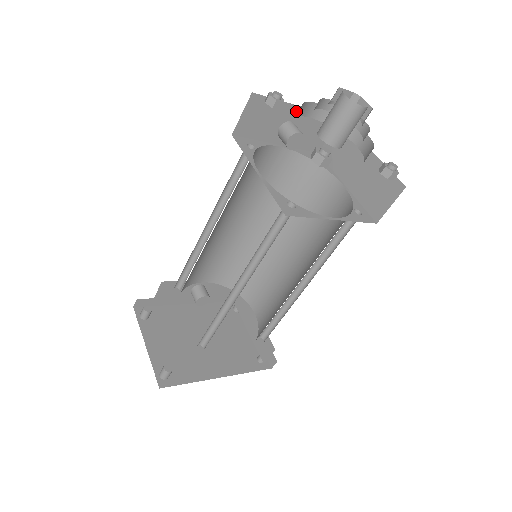
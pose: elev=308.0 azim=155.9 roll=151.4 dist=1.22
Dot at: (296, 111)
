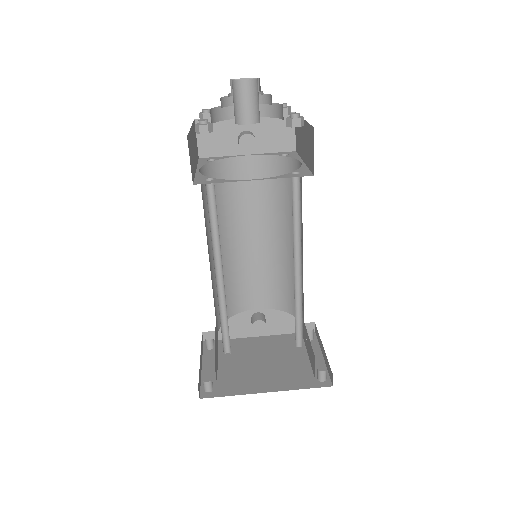
Dot at: occluded
